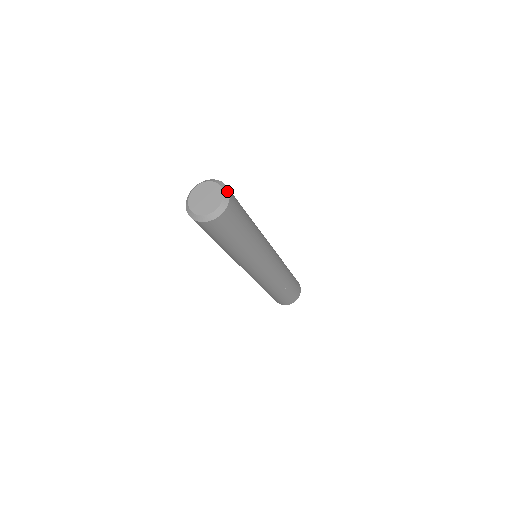
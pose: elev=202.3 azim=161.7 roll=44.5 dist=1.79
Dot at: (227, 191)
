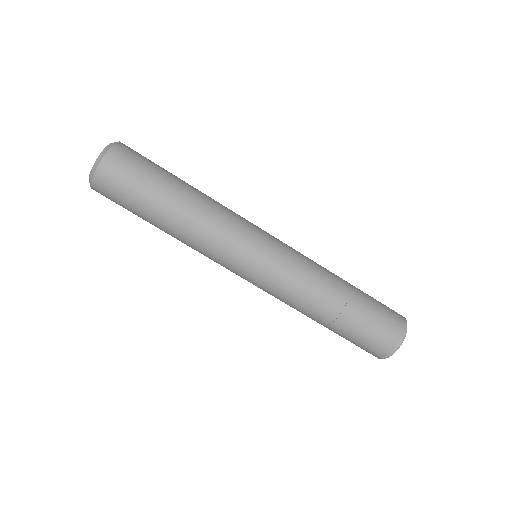
Dot at: occluded
